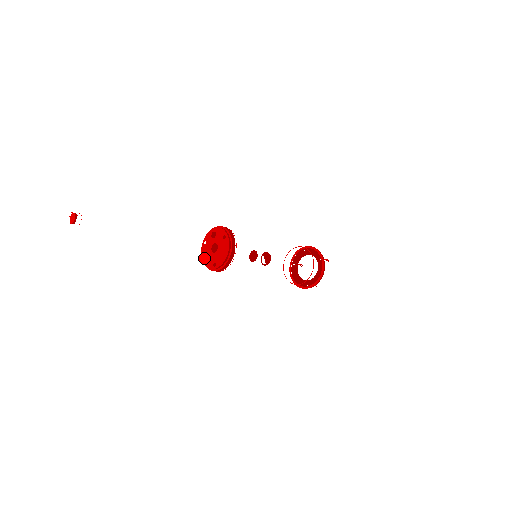
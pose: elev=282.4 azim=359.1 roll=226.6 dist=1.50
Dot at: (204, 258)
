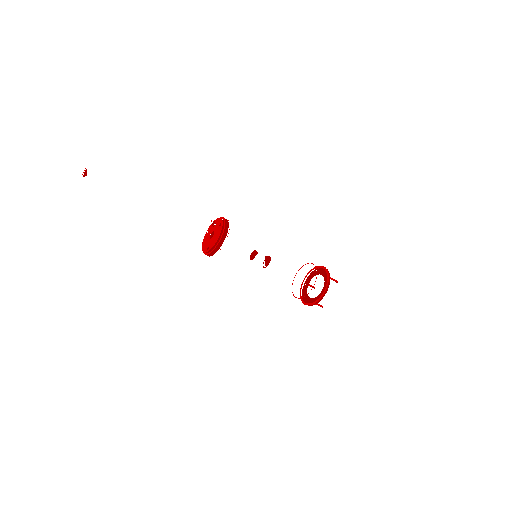
Dot at: (203, 245)
